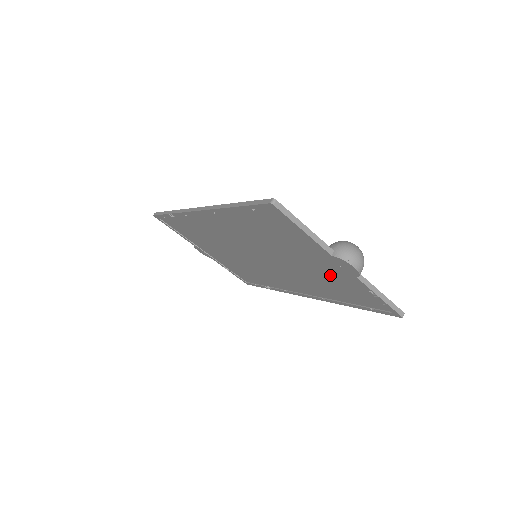
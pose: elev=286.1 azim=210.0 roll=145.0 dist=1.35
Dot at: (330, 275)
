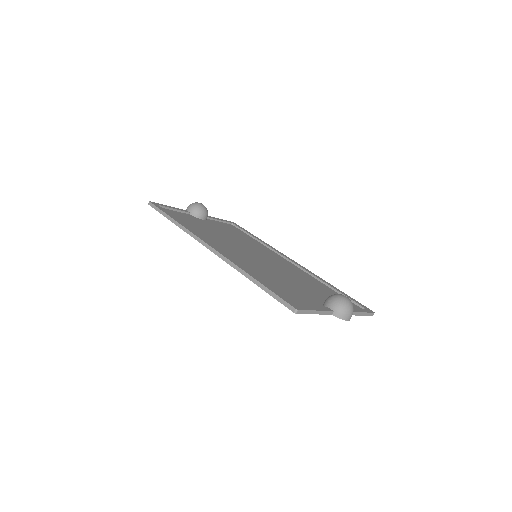
Dot at: (324, 297)
